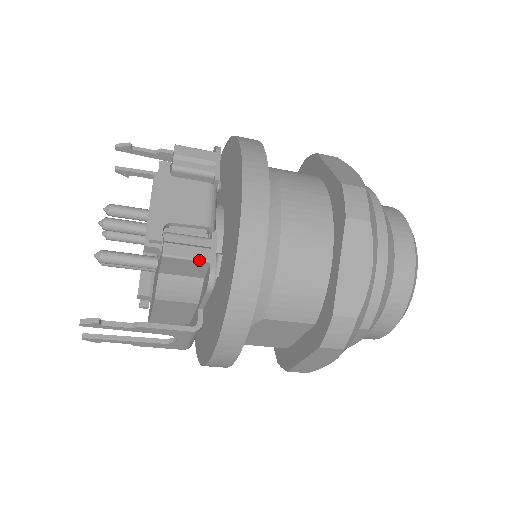
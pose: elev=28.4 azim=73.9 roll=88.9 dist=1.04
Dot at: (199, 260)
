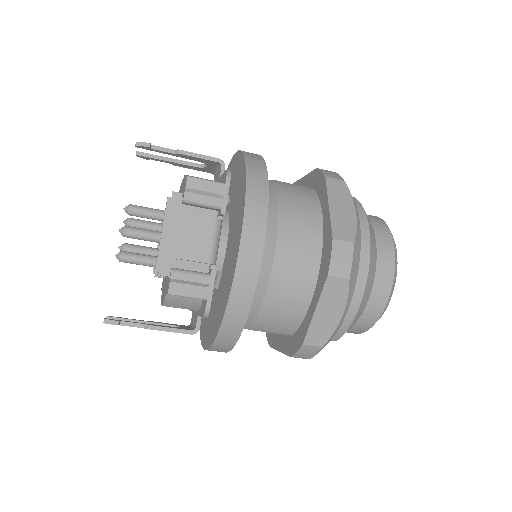
Dot at: (198, 298)
